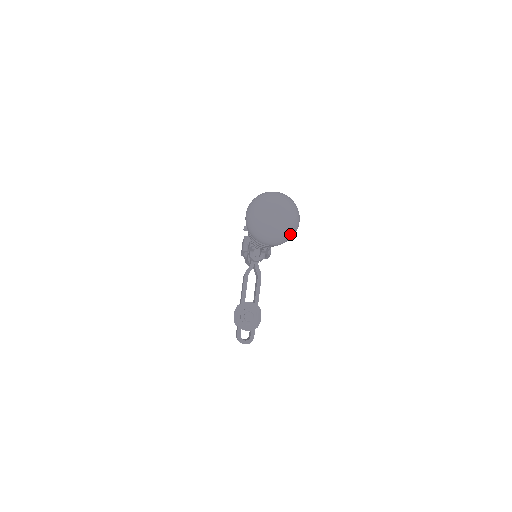
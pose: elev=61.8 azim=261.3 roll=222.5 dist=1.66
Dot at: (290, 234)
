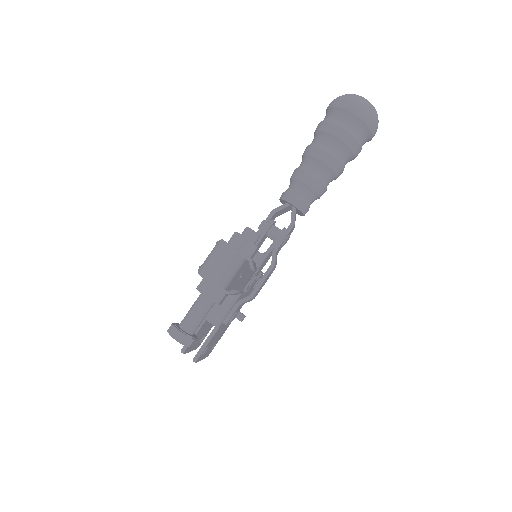
Dot at: (375, 115)
